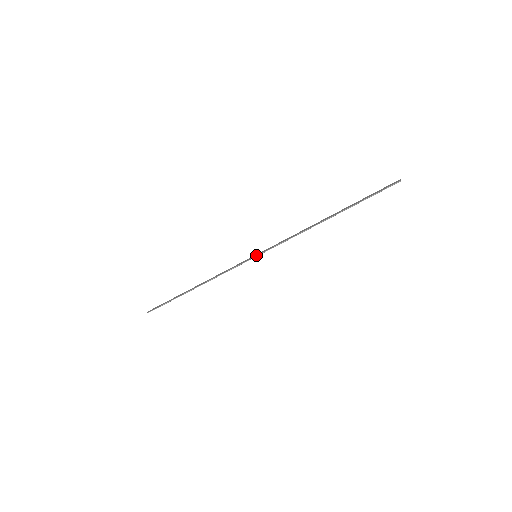
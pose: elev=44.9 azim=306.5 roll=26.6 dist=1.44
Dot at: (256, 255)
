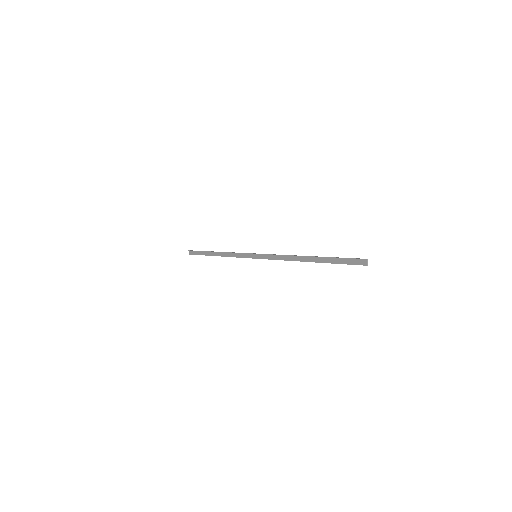
Dot at: (256, 257)
